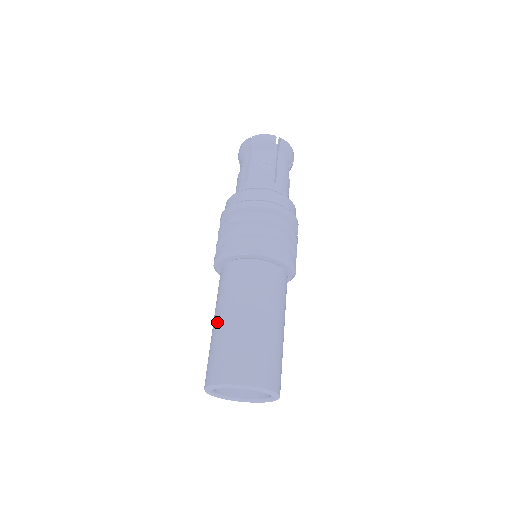
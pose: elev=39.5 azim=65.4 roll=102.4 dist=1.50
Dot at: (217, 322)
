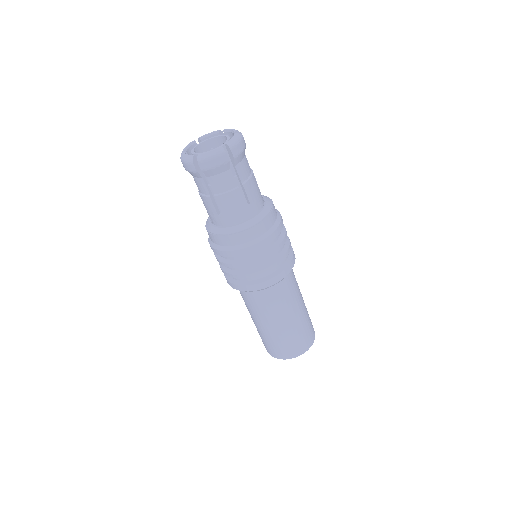
Dot at: occluded
